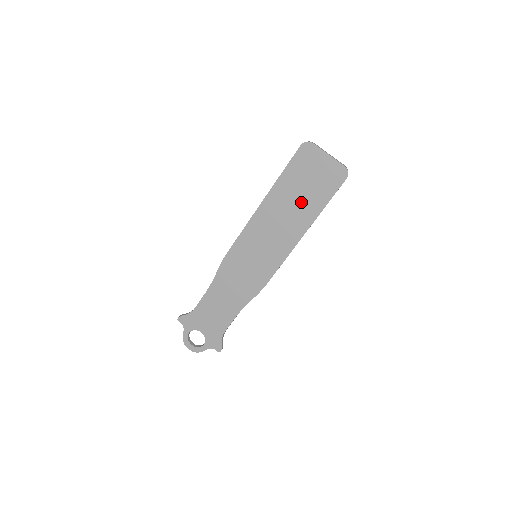
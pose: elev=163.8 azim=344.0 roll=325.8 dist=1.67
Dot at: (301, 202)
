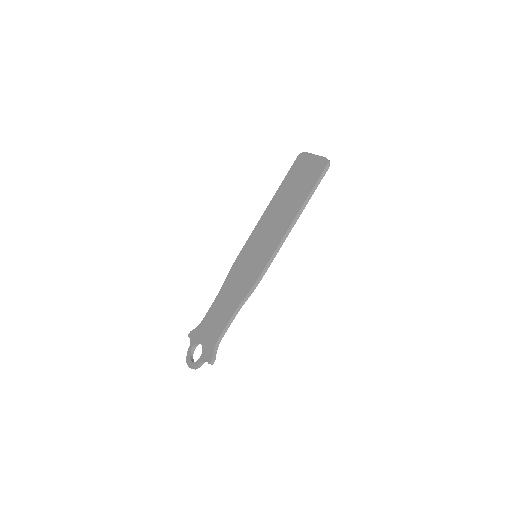
Dot at: (293, 197)
